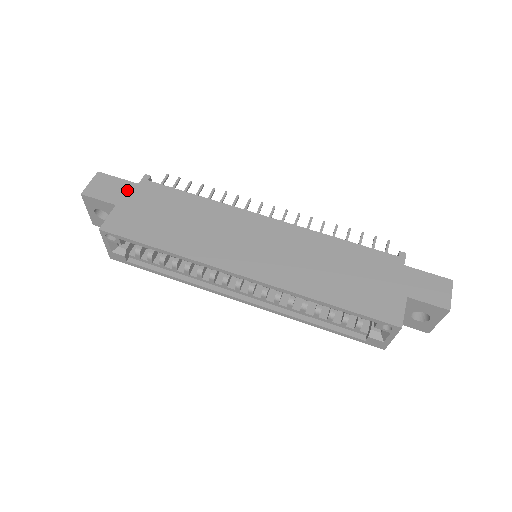
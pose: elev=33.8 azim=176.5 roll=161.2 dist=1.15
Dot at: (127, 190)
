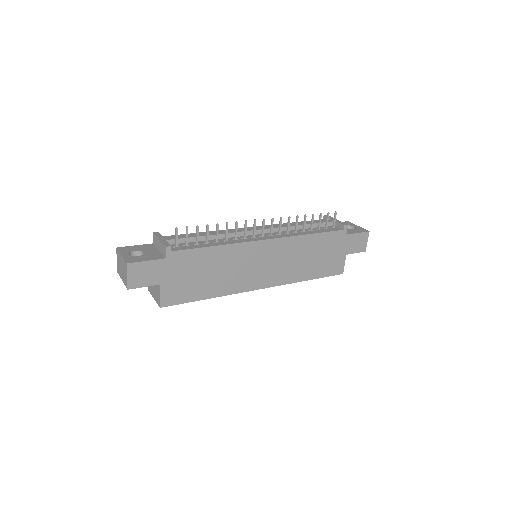
Dot at: (161, 268)
